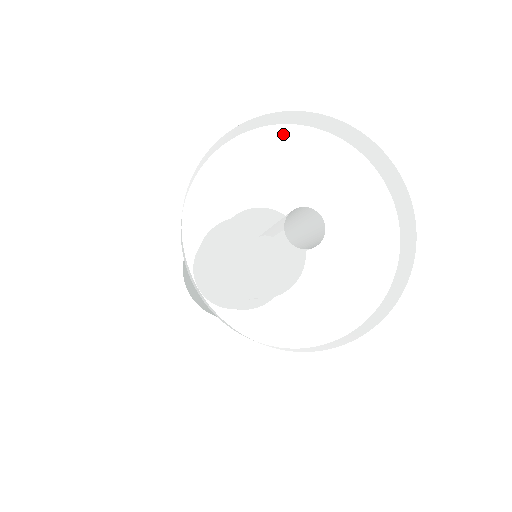
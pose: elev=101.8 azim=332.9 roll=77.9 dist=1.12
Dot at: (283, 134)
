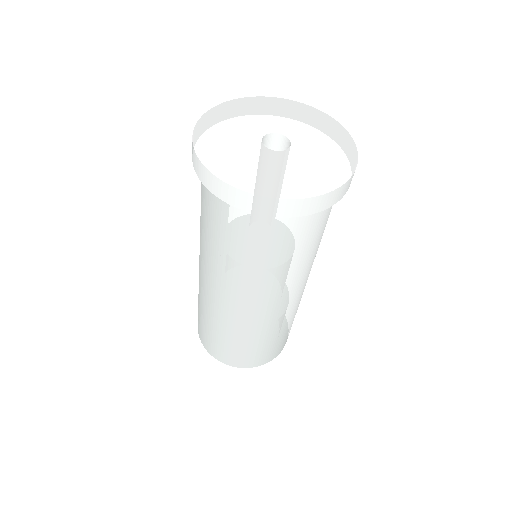
Dot at: (293, 108)
